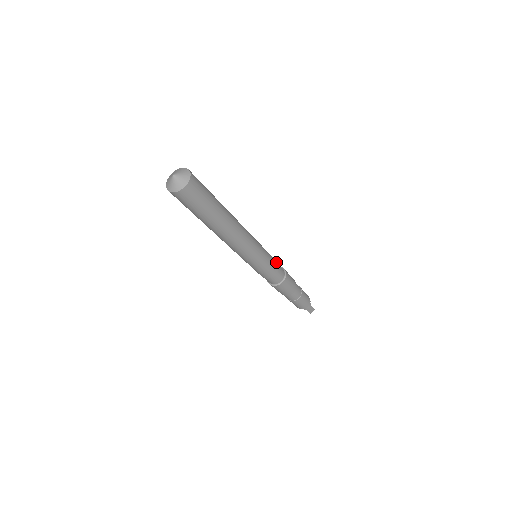
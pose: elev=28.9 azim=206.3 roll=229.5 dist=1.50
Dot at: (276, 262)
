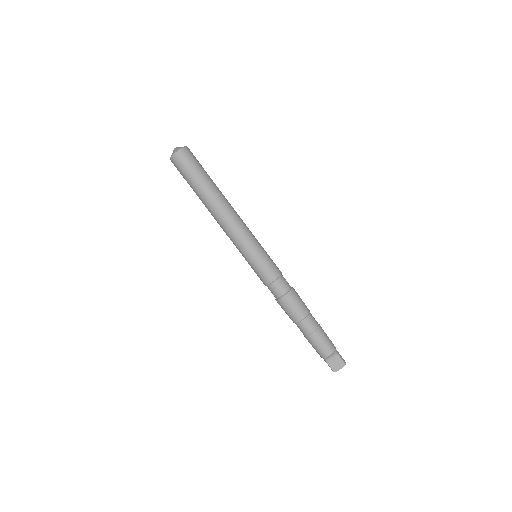
Dot at: occluded
